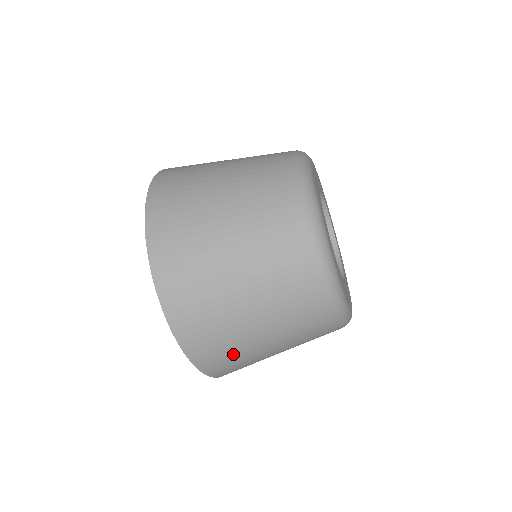
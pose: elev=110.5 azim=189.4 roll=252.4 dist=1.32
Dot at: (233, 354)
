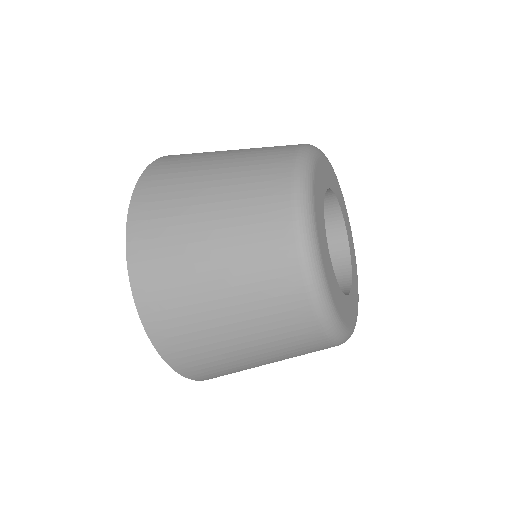
Dot at: occluded
